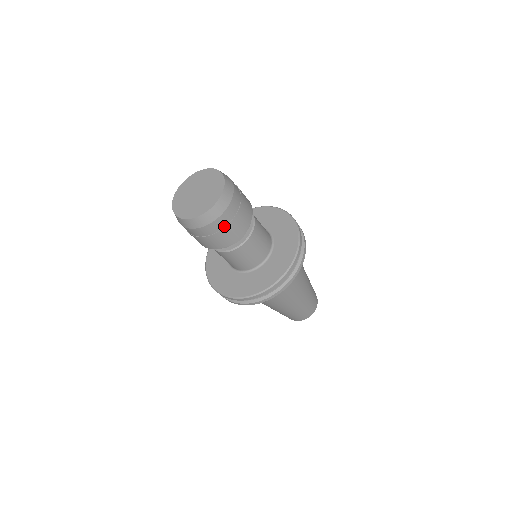
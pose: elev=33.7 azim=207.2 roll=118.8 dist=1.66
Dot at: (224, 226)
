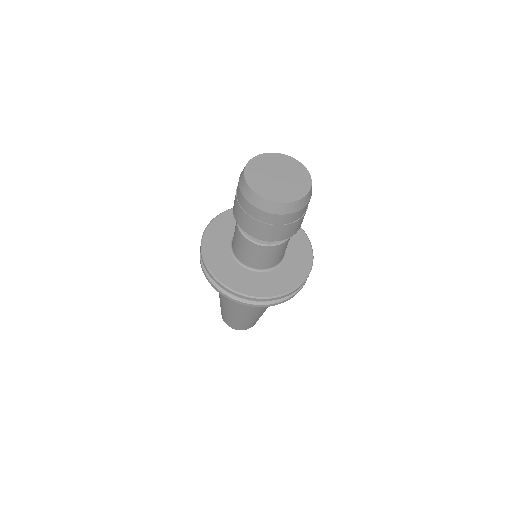
Dot at: (261, 220)
